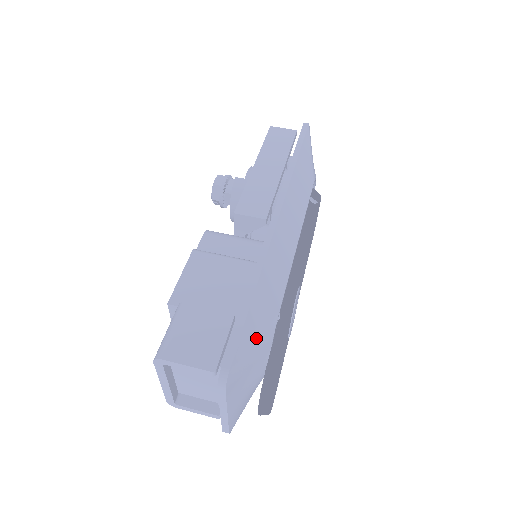
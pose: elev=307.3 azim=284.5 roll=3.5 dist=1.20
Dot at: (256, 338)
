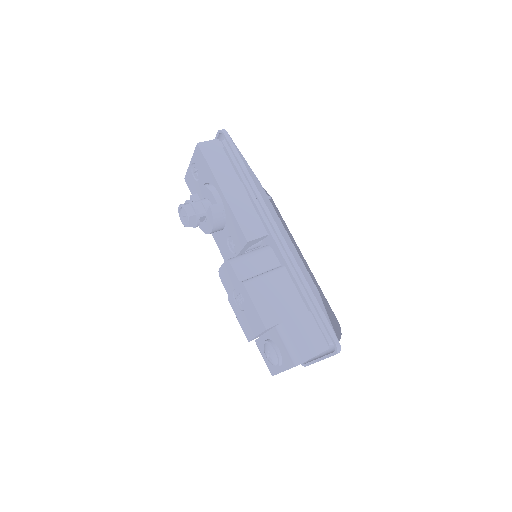
Dot at: (328, 316)
